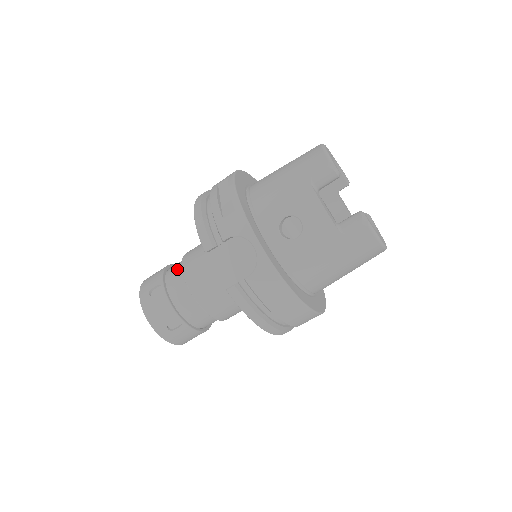
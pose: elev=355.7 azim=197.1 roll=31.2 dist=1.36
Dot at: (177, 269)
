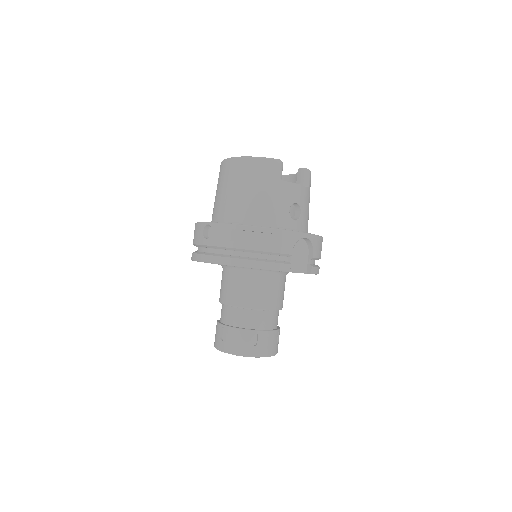
Dot at: (246, 315)
